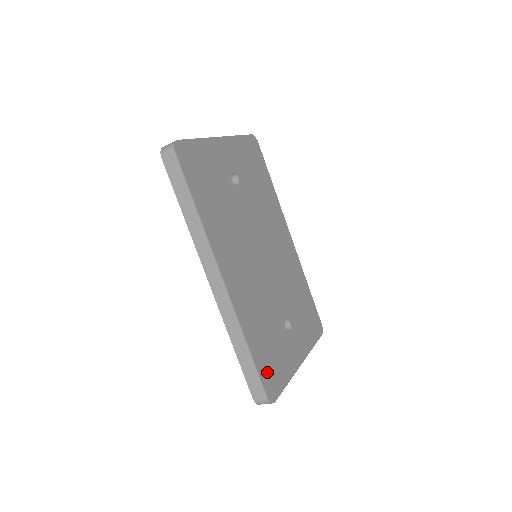
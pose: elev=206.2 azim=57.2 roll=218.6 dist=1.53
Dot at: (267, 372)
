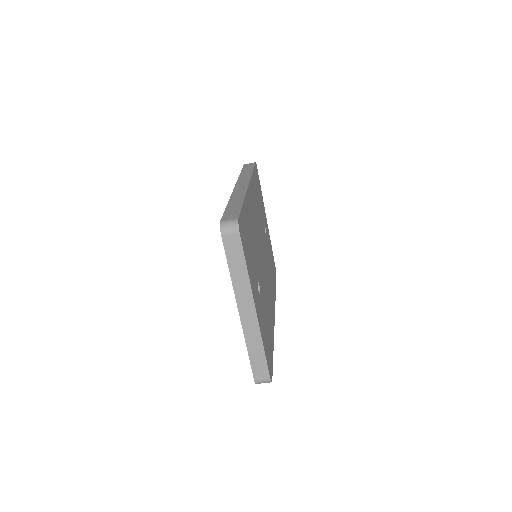
Dot at: (244, 227)
